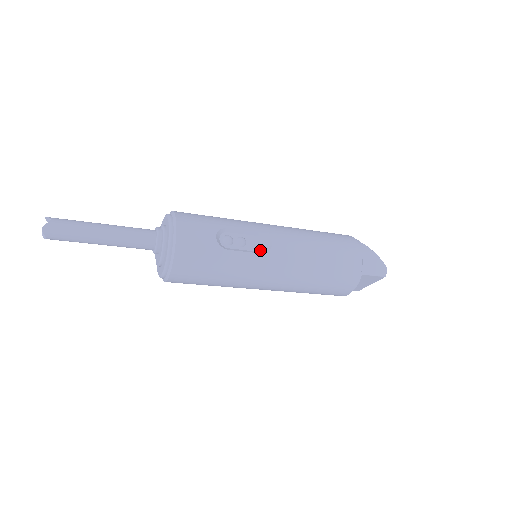
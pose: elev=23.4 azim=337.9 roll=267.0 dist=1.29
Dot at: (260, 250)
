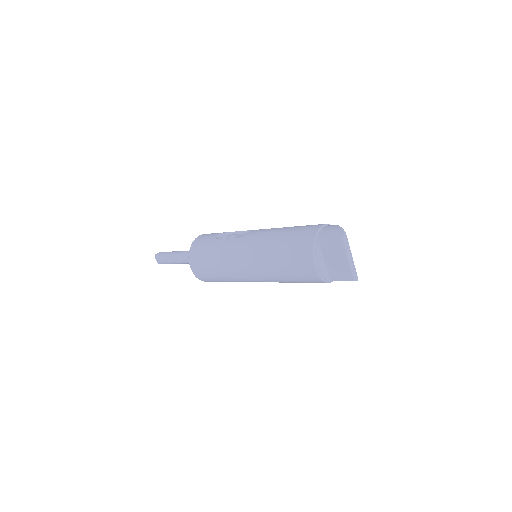
Dot at: occluded
